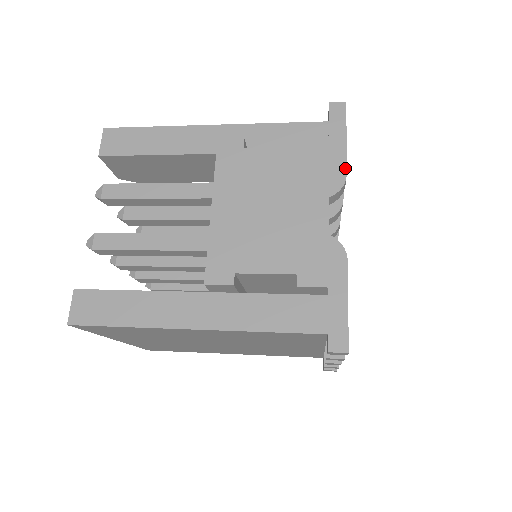
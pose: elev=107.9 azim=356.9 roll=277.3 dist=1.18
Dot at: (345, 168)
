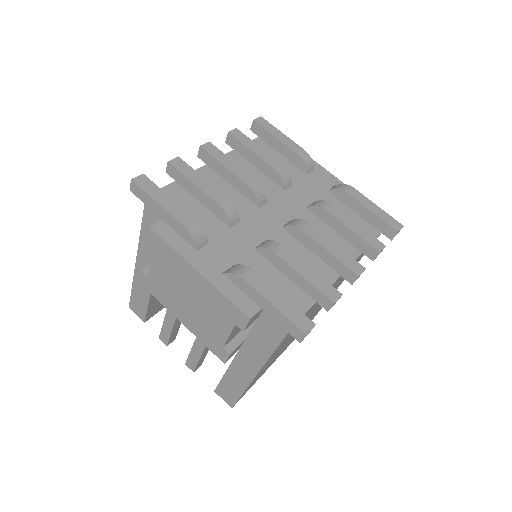
Dot at: (179, 224)
